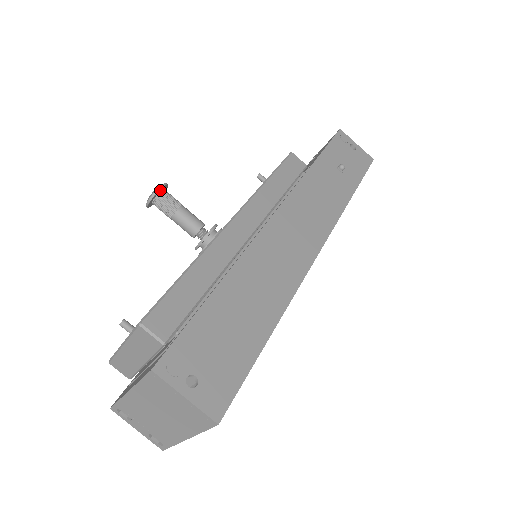
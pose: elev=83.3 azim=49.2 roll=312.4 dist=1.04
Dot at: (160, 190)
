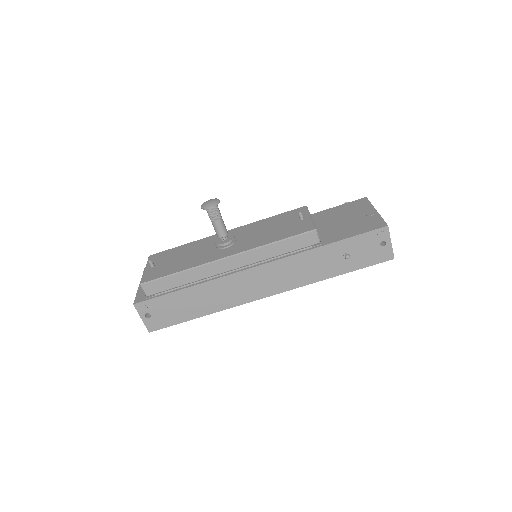
Dot at: (209, 208)
